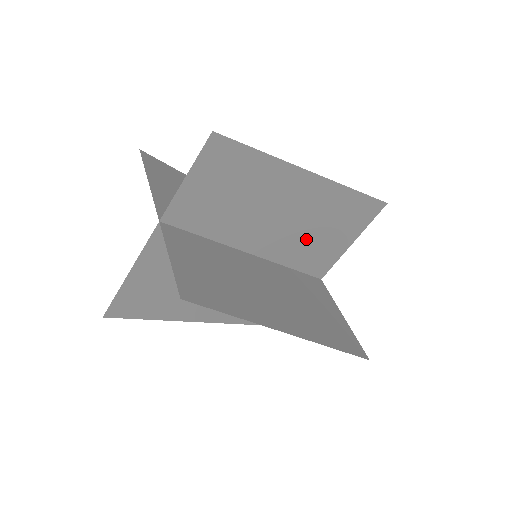
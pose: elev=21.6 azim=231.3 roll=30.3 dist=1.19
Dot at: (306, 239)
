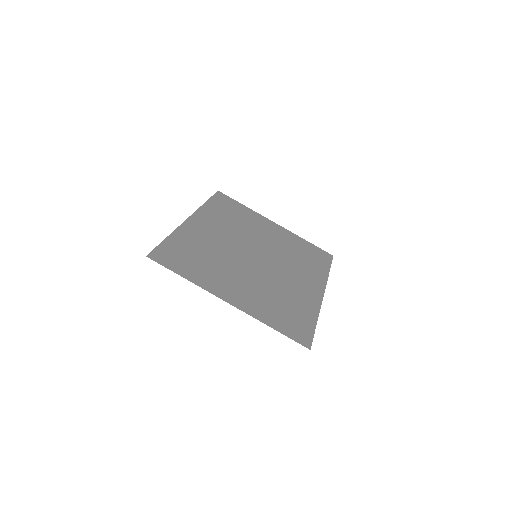
Dot at: occluded
